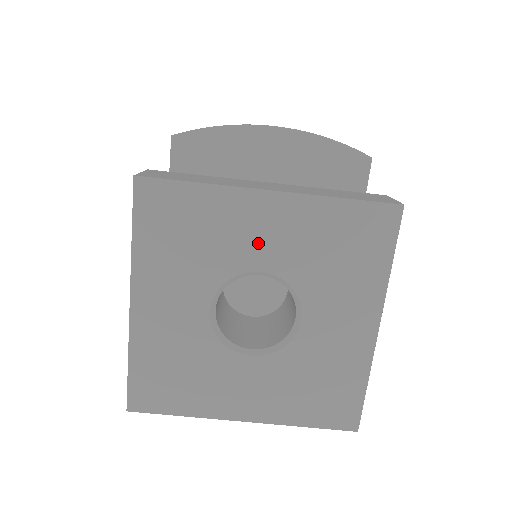
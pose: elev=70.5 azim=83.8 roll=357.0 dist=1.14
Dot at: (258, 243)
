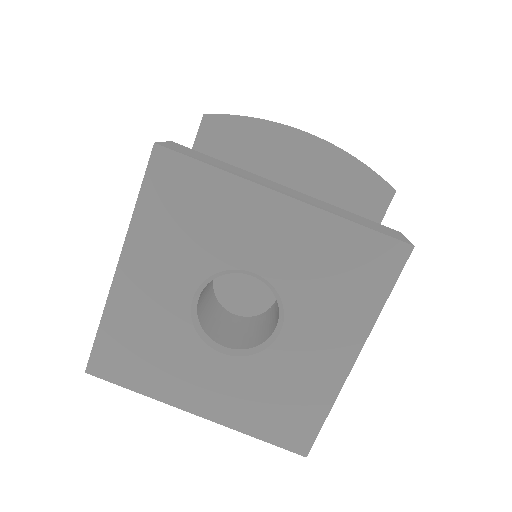
Dot at: (259, 244)
